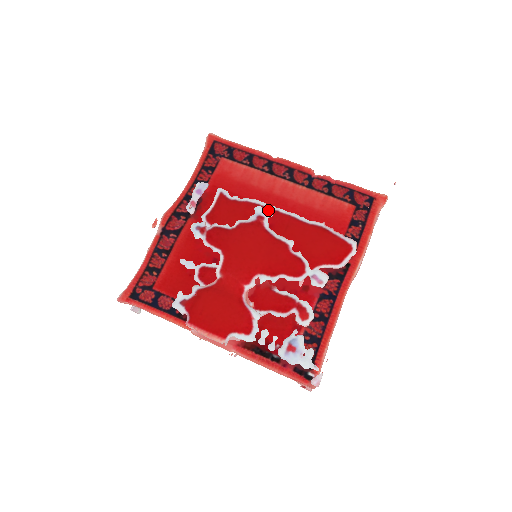
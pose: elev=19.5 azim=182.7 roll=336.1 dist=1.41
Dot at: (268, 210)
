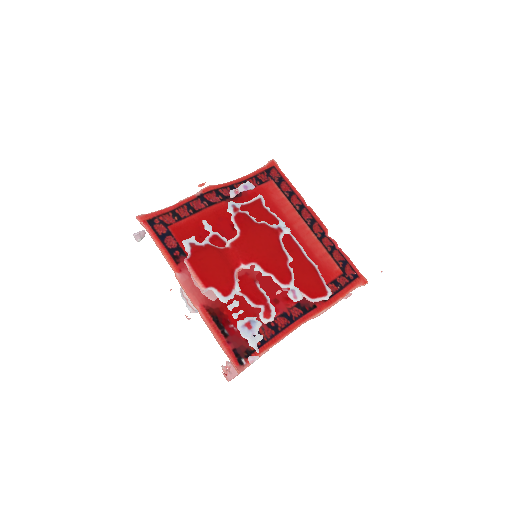
Dot at: (288, 228)
